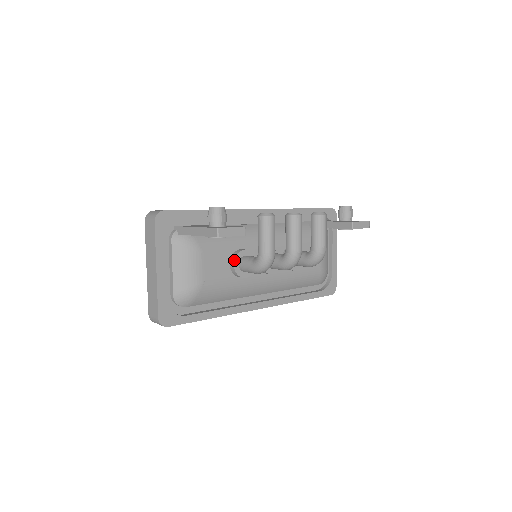
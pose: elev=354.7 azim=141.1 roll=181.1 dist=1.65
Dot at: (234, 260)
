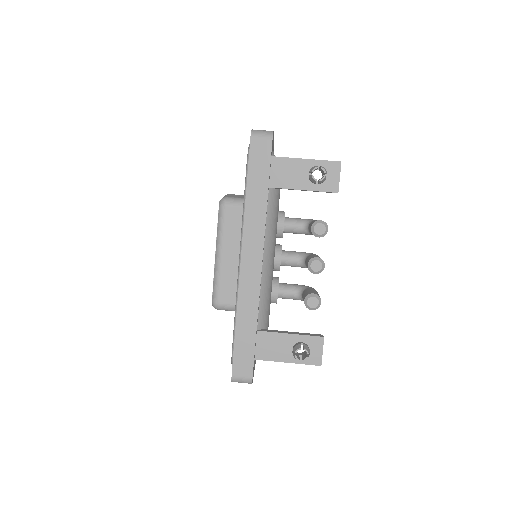
Dot at: occluded
